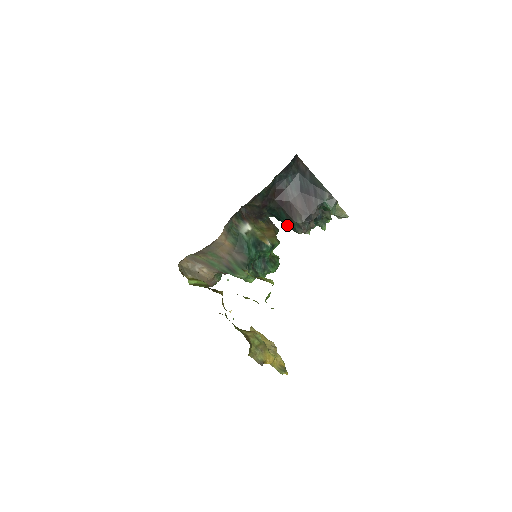
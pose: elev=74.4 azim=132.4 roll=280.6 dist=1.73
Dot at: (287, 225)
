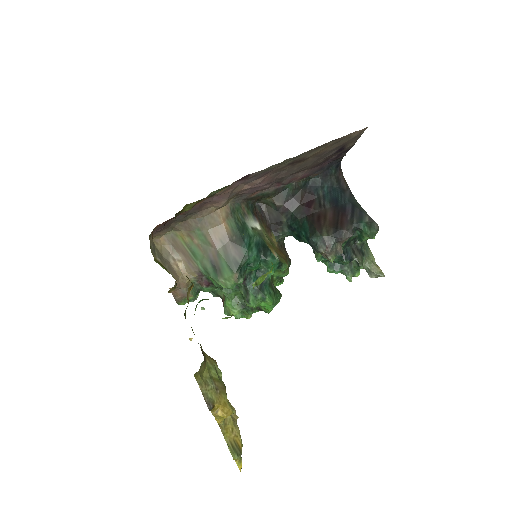
Dot at: (307, 238)
